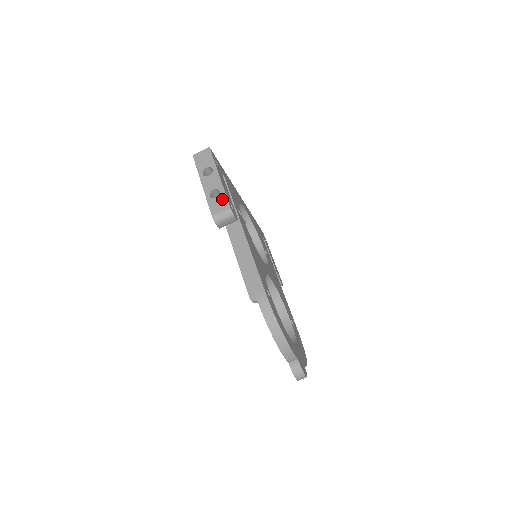
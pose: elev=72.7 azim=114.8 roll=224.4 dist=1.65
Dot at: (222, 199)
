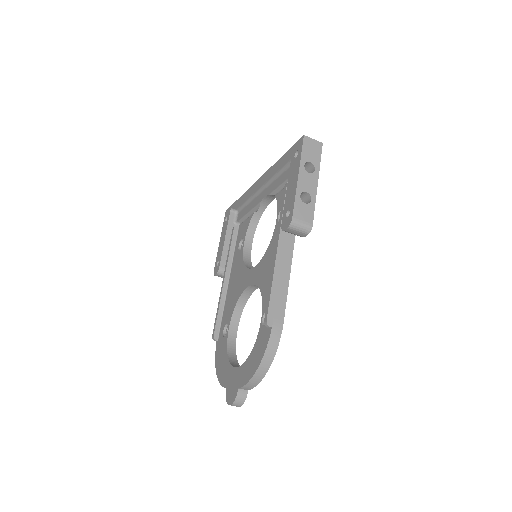
Dot at: (310, 210)
